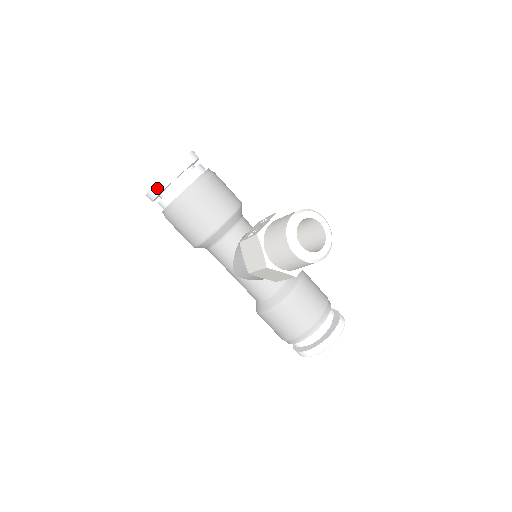
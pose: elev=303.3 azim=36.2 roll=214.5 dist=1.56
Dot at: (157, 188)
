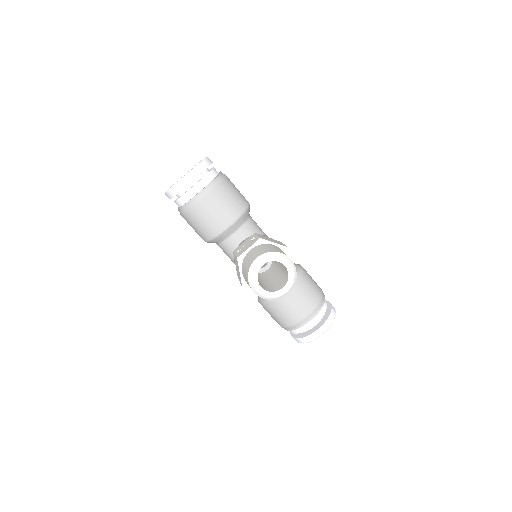
Dot at: (168, 194)
